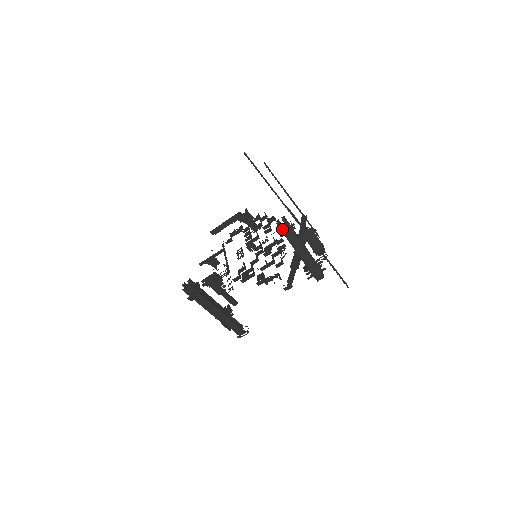
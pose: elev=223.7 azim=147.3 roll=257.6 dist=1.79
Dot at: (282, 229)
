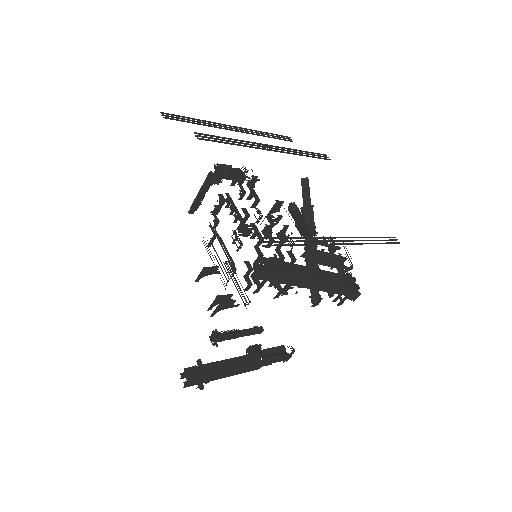
Dot at: (266, 278)
